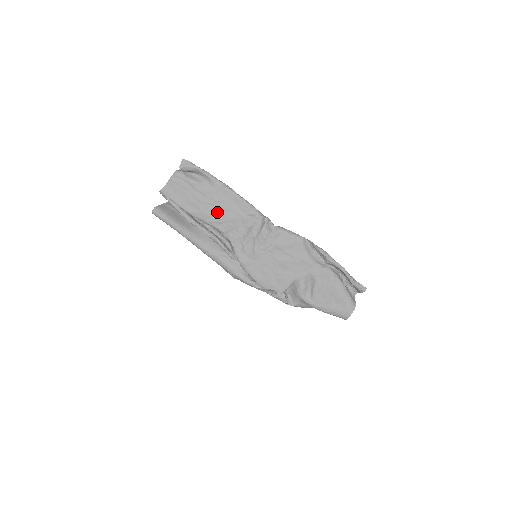
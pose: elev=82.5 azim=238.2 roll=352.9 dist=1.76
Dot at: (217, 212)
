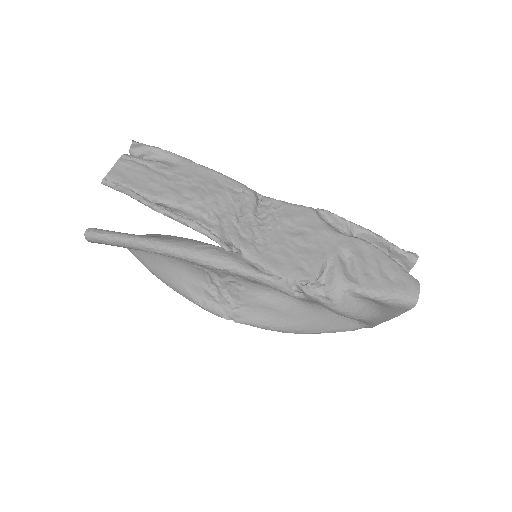
Dot at: (192, 190)
